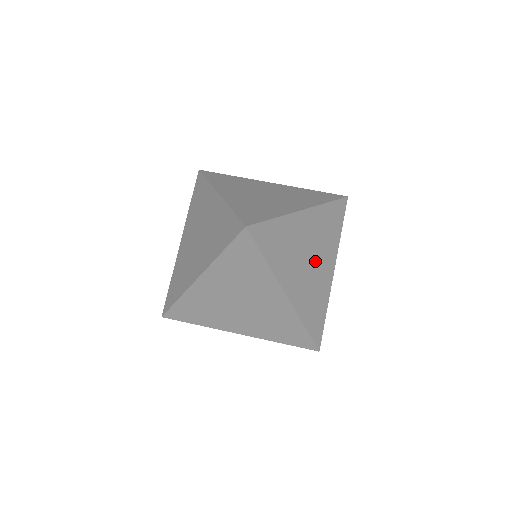
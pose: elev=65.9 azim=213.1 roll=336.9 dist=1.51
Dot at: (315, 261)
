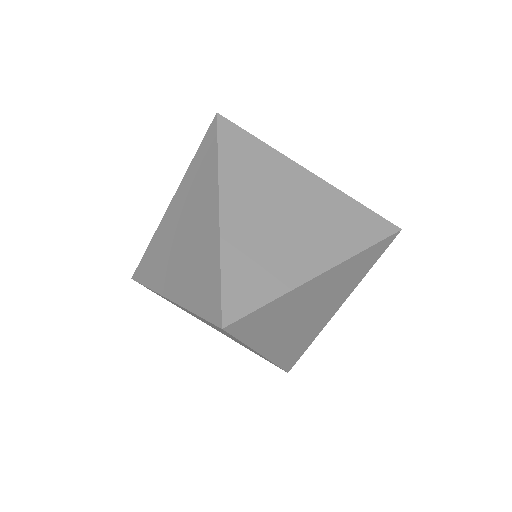
Dot at: occluded
